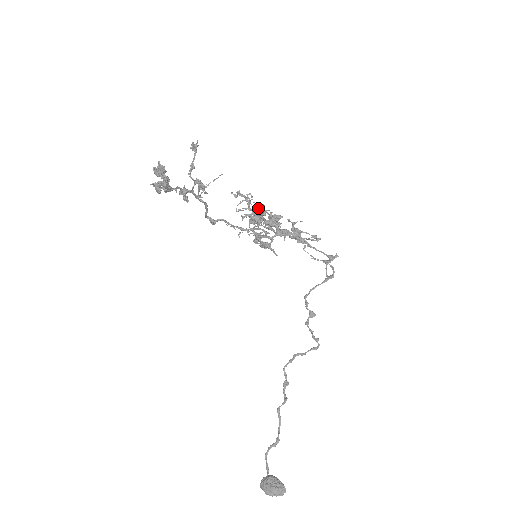
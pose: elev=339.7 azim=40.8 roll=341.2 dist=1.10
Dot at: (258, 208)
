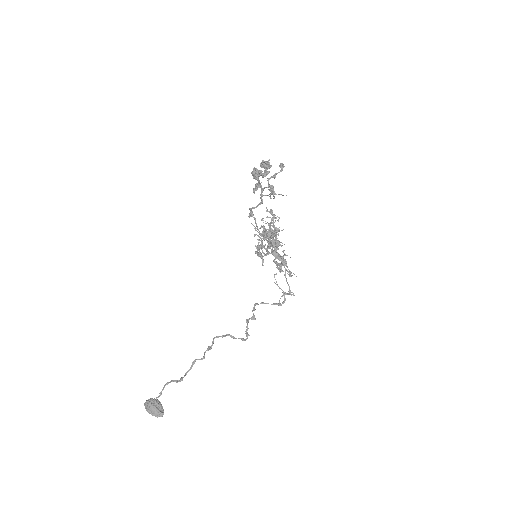
Dot at: occluded
